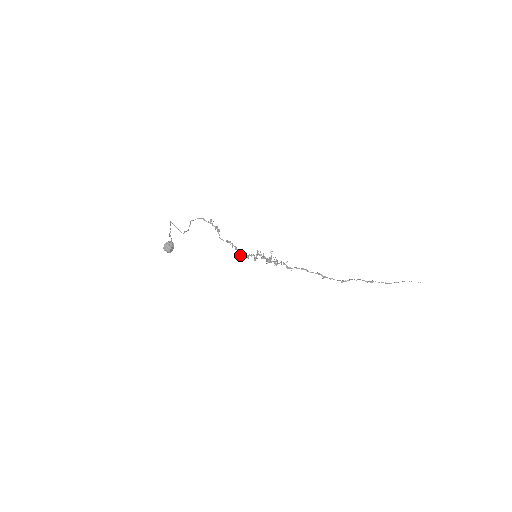
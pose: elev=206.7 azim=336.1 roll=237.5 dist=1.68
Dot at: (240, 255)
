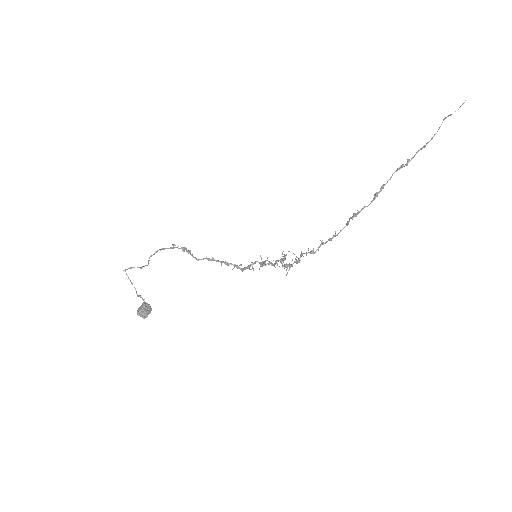
Dot at: (235, 266)
